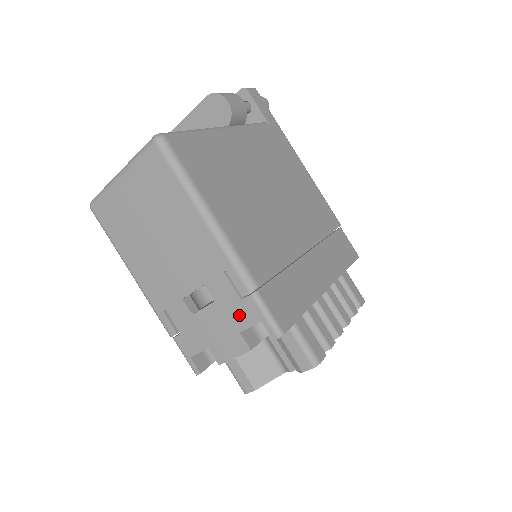
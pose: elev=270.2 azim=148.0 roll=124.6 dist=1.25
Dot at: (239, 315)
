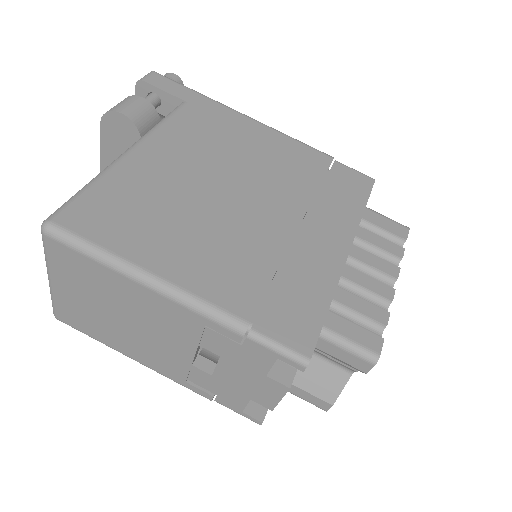
Dot at: (252, 360)
